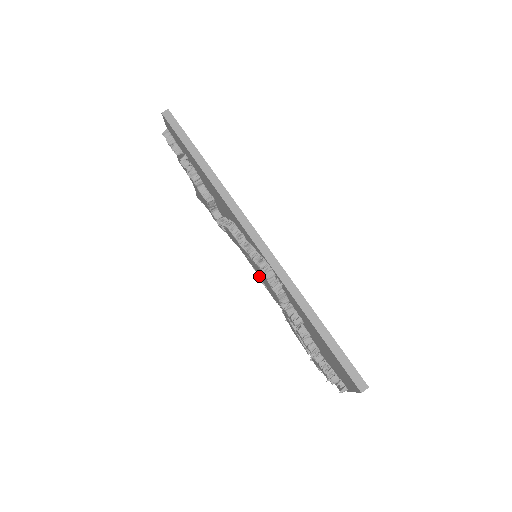
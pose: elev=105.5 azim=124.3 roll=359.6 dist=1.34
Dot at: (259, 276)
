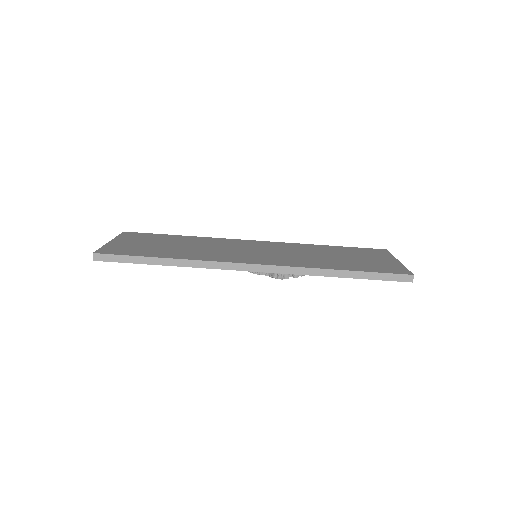
Dot at: occluded
